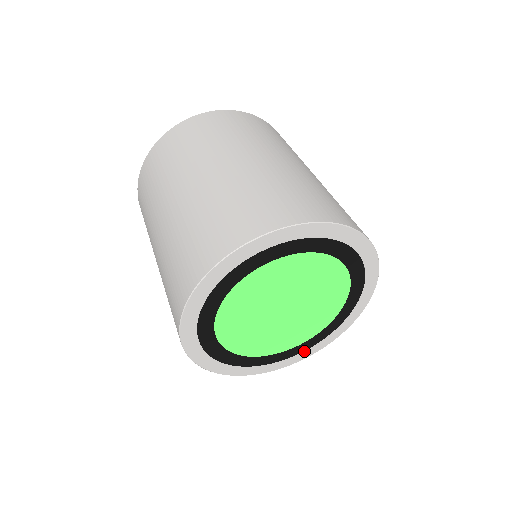
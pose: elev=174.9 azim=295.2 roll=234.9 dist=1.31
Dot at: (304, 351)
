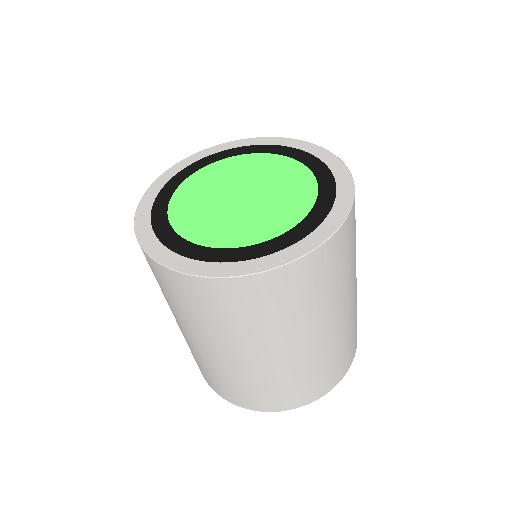
Dot at: (297, 243)
